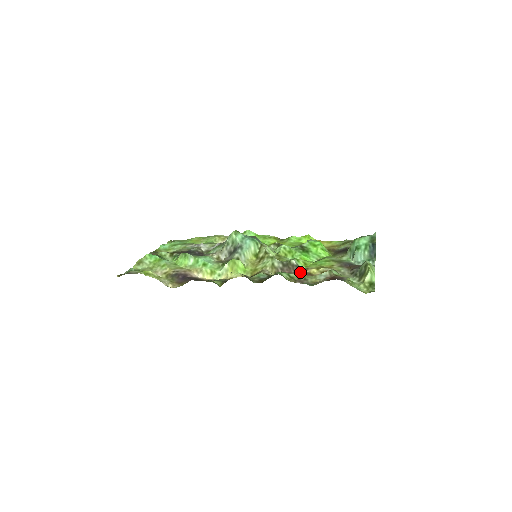
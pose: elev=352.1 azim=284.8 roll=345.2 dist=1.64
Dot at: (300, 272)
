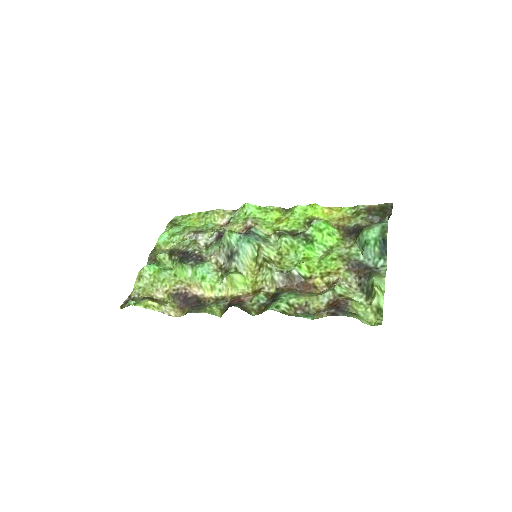
Dot at: (303, 284)
